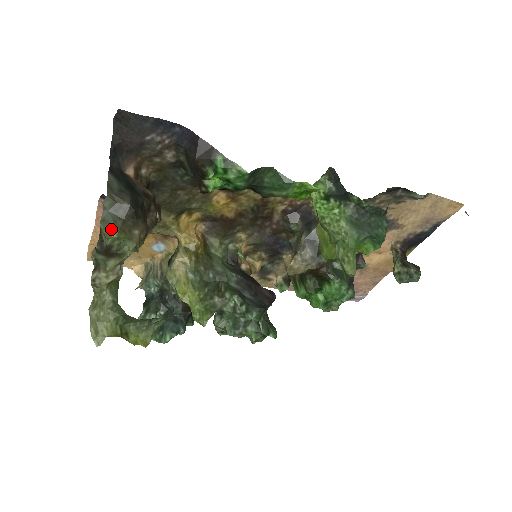
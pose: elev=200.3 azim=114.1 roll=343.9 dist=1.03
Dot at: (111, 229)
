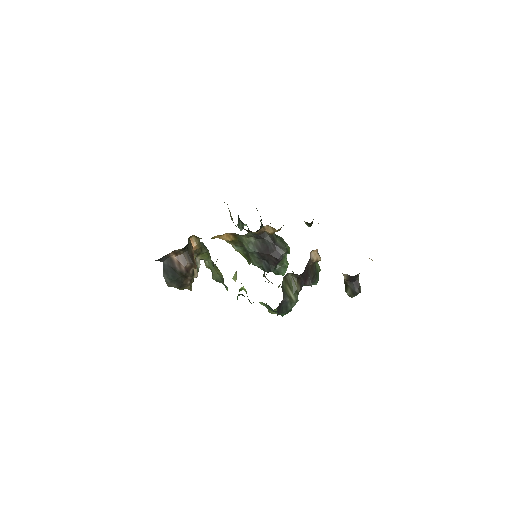
Dot at: occluded
